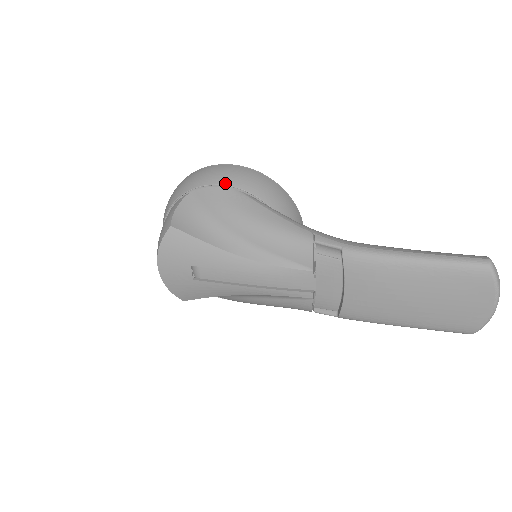
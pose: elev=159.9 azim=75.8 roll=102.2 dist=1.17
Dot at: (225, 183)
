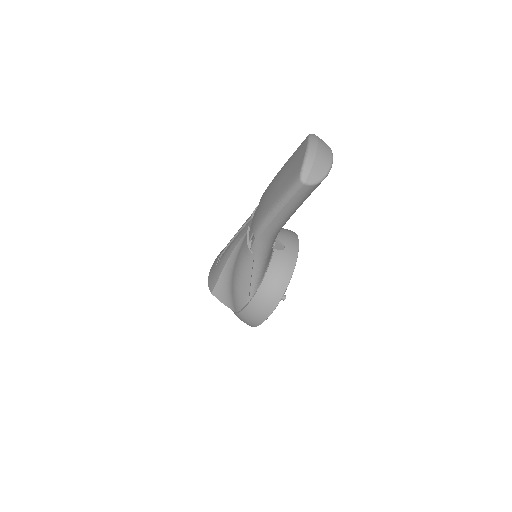
Dot at: occluded
